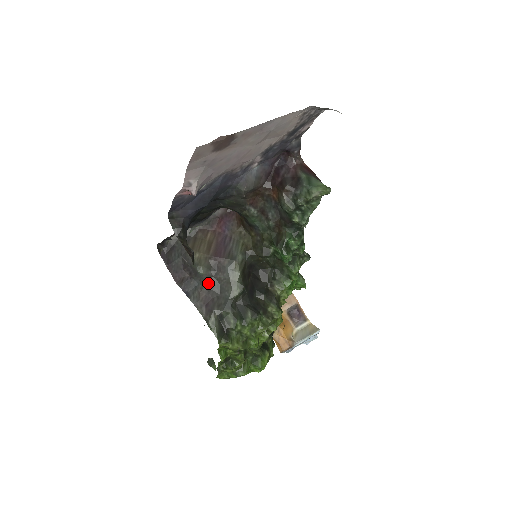
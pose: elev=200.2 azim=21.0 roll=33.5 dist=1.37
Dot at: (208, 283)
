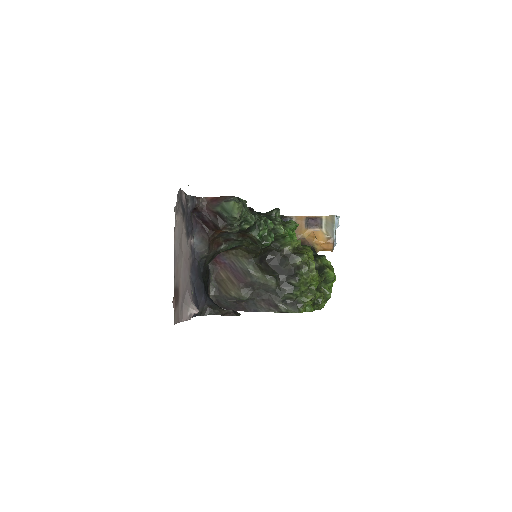
Dot at: (256, 296)
